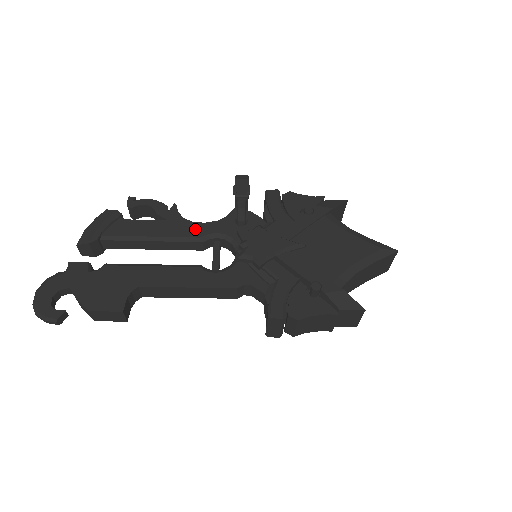
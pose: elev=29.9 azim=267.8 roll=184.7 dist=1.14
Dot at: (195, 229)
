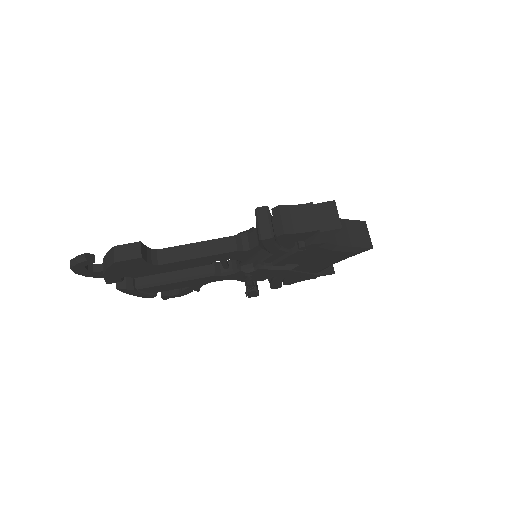
Dot at: occluded
